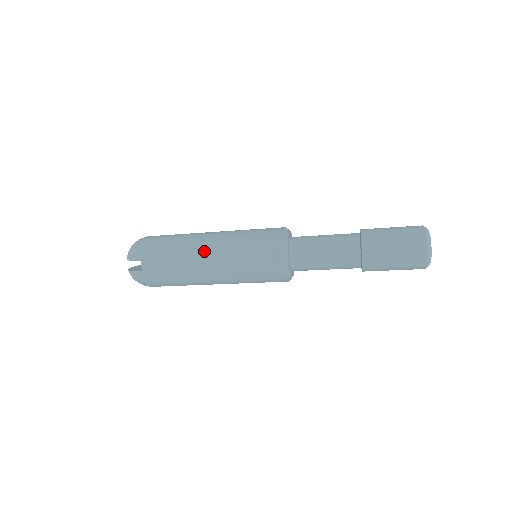
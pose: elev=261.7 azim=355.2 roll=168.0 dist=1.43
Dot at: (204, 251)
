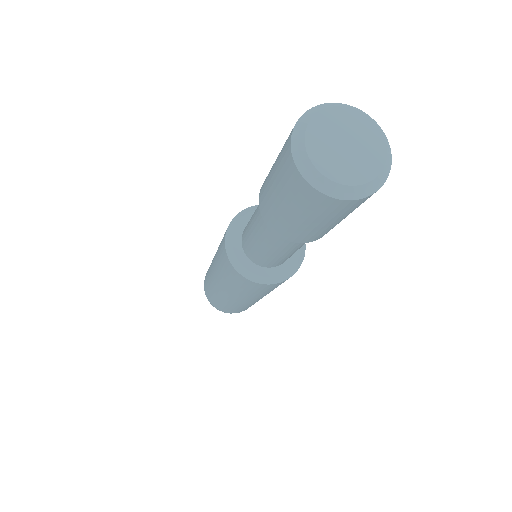
Dot at: occluded
